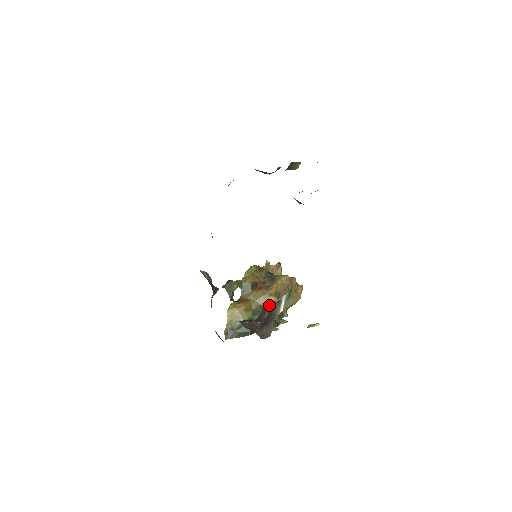
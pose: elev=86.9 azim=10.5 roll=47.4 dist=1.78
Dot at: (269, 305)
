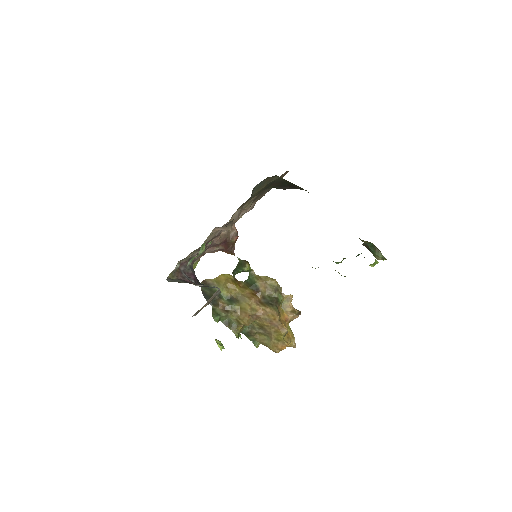
Dot at: occluded
